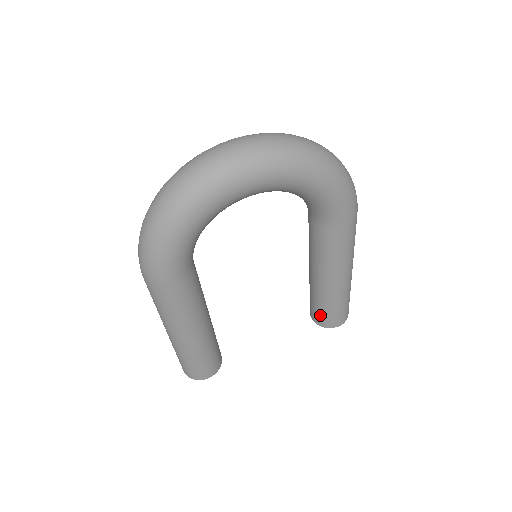
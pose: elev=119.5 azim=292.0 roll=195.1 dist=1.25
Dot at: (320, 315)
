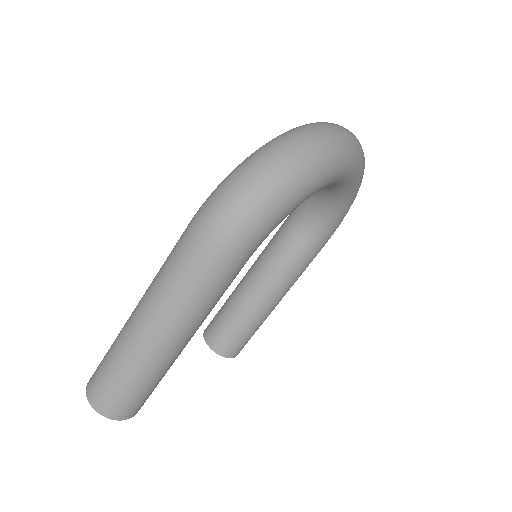
Dot at: (231, 342)
